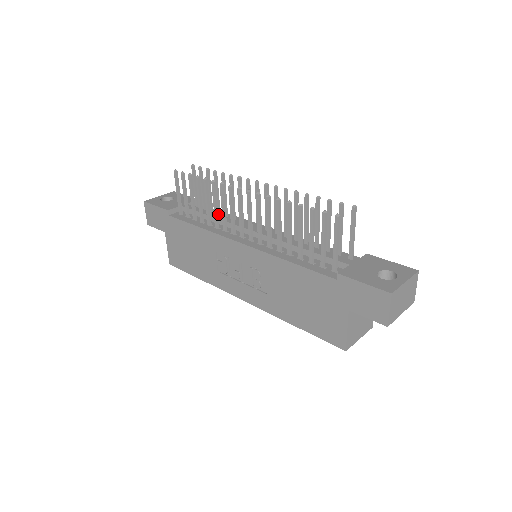
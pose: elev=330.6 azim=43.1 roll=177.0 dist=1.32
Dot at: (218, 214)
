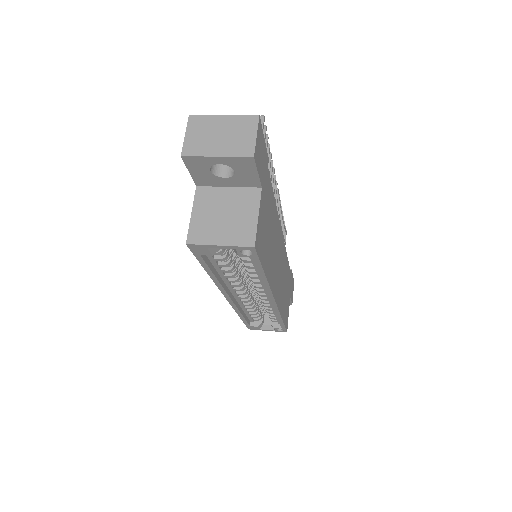
Dot at: occluded
